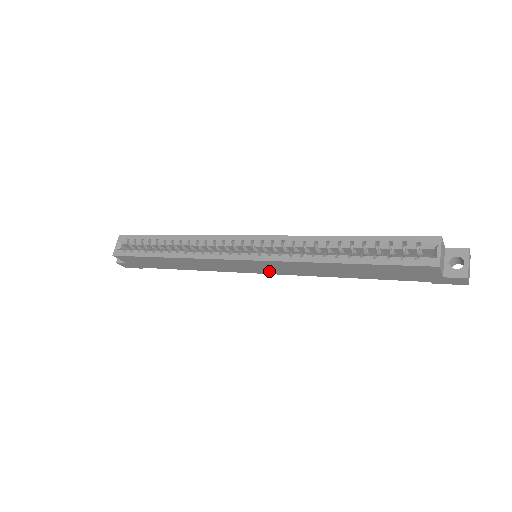
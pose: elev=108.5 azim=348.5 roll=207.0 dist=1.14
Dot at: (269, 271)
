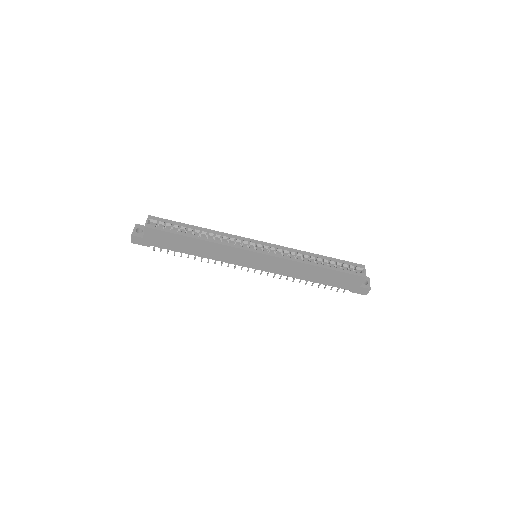
Dot at: (263, 267)
